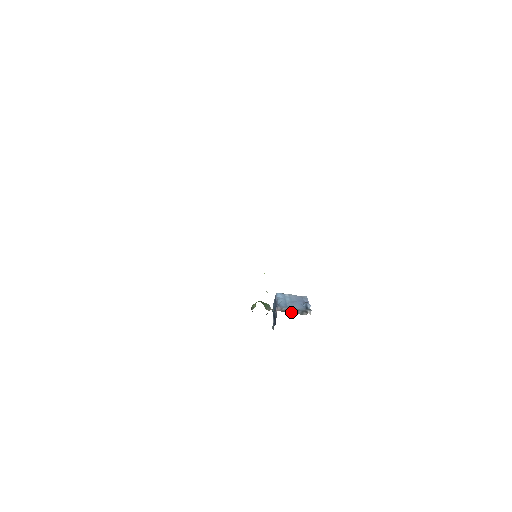
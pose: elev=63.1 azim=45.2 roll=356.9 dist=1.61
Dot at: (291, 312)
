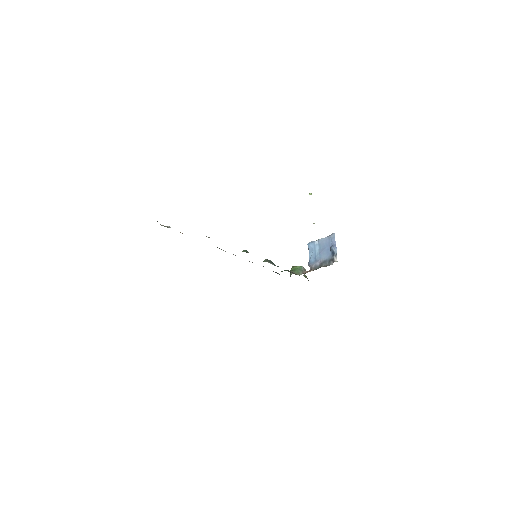
Dot at: (320, 267)
